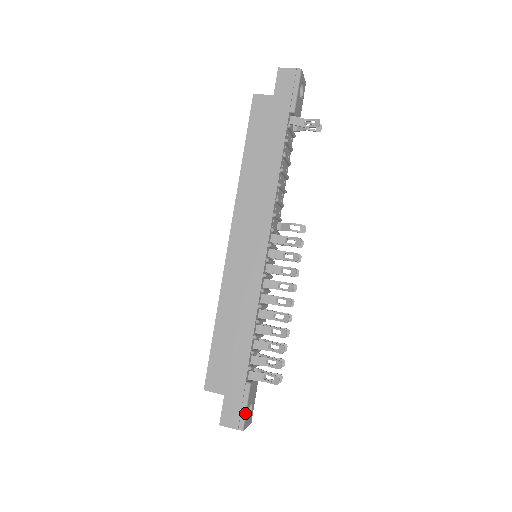
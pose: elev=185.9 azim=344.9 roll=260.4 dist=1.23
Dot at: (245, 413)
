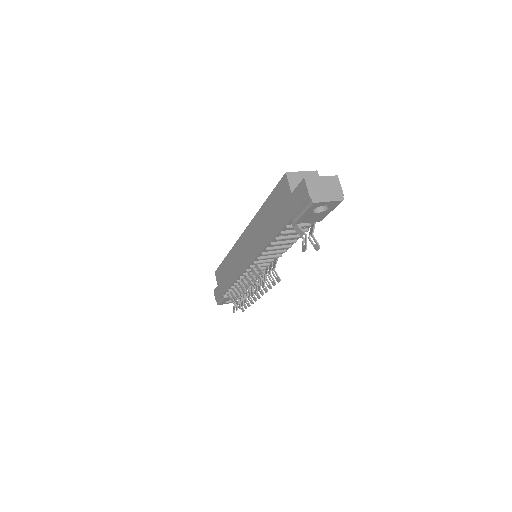
Dot at: (220, 302)
